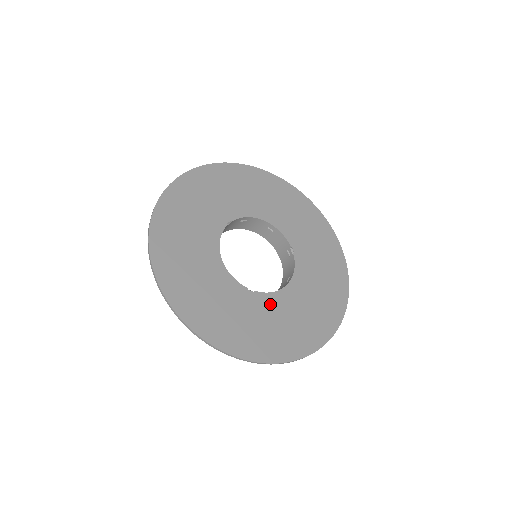
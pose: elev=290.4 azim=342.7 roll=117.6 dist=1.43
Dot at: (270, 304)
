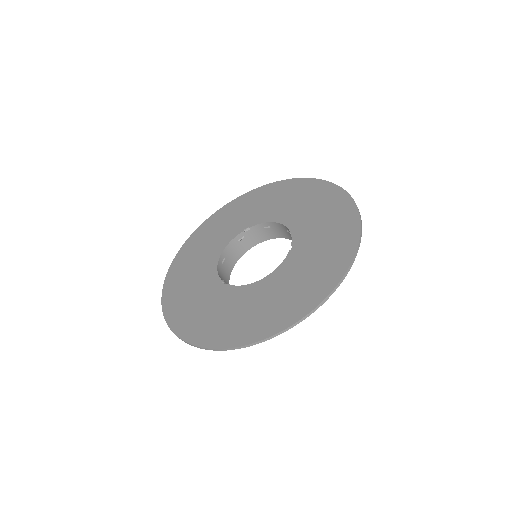
Dot at: (232, 296)
